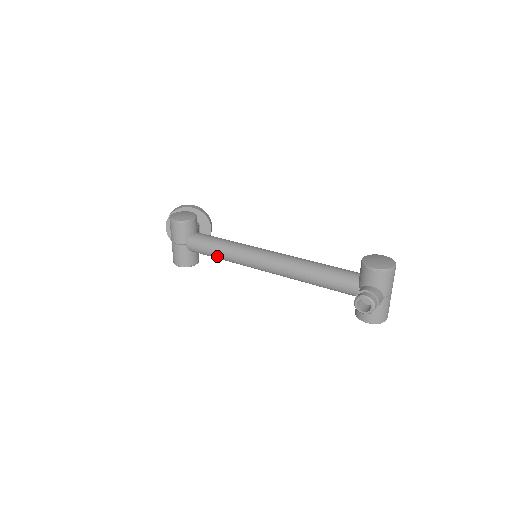
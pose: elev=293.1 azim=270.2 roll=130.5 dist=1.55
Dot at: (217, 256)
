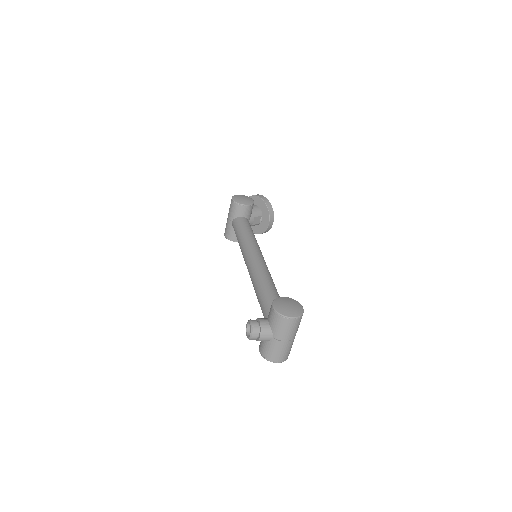
Dot at: occluded
